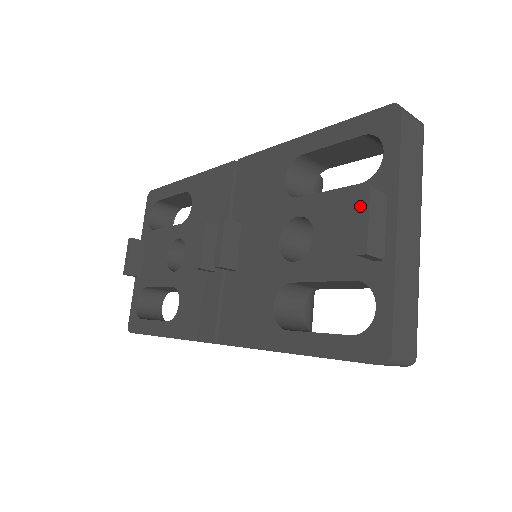
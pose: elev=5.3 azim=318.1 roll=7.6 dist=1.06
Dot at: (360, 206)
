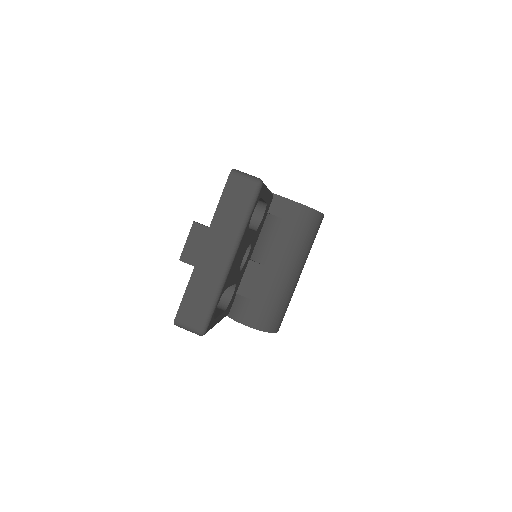
Dot at: (191, 232)
